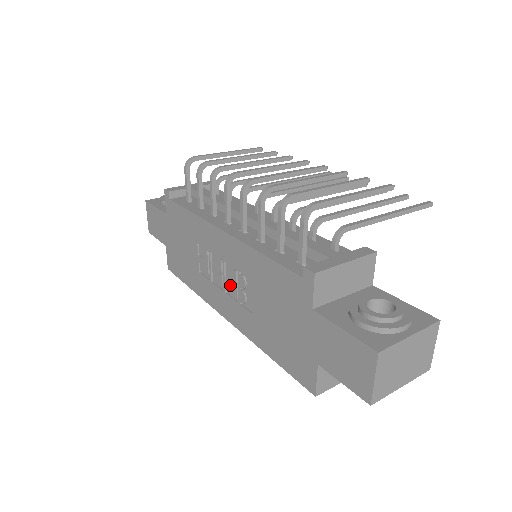
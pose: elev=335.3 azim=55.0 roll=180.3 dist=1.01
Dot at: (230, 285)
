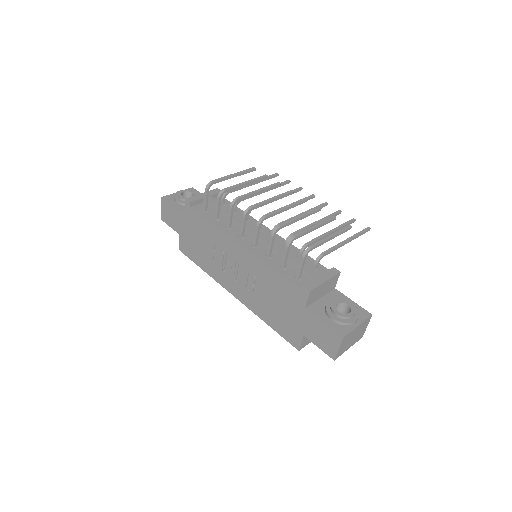
Dot at: (241, 277)
